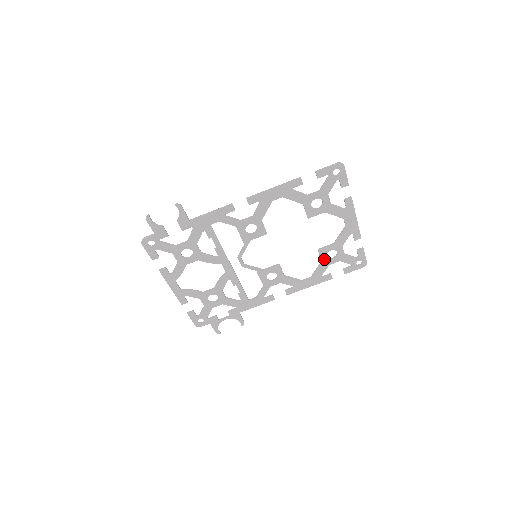
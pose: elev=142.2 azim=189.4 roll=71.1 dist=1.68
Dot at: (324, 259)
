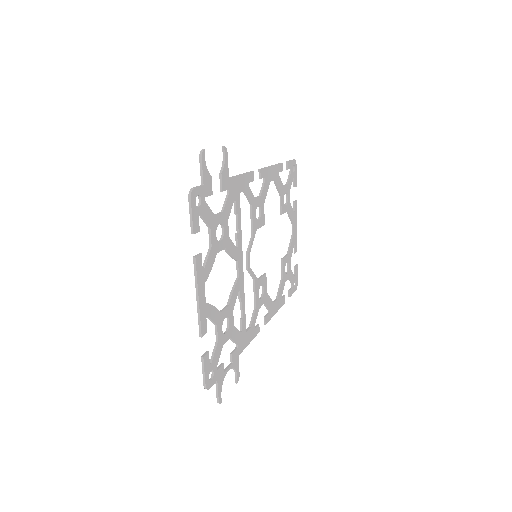
Dot at: (284, 273)
